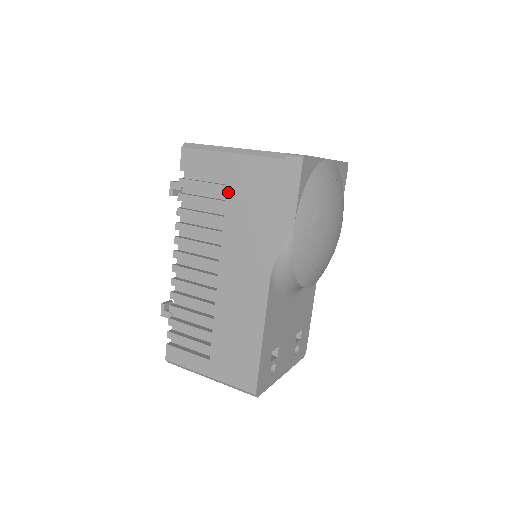
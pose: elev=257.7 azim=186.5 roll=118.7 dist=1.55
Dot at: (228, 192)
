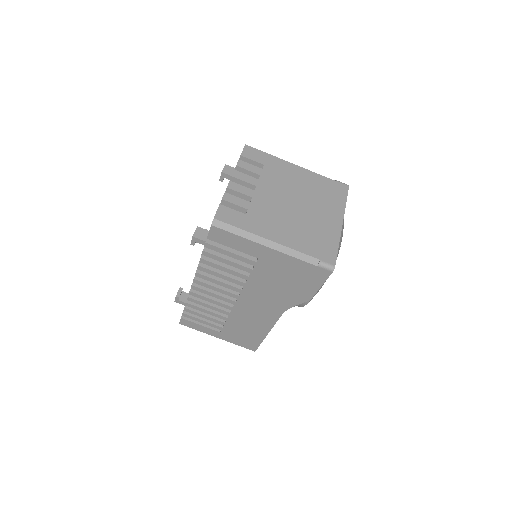
Dot at: (257, 266)
